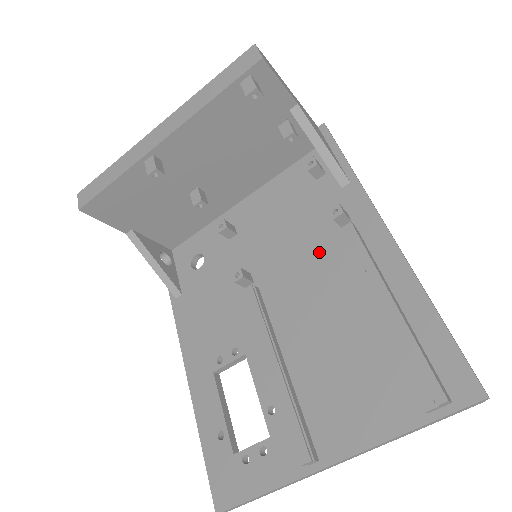
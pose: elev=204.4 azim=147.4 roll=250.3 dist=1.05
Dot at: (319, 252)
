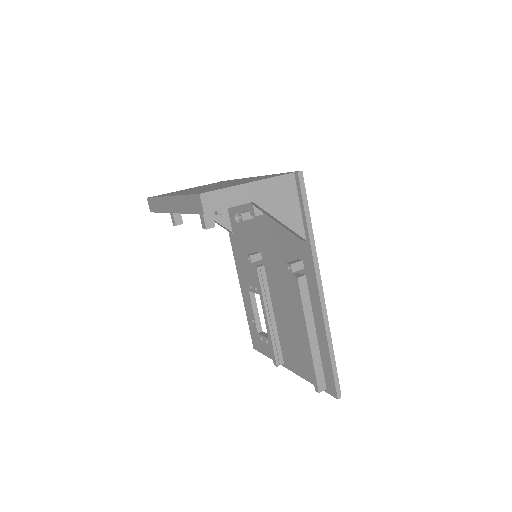
Dot at: (289, 272)
